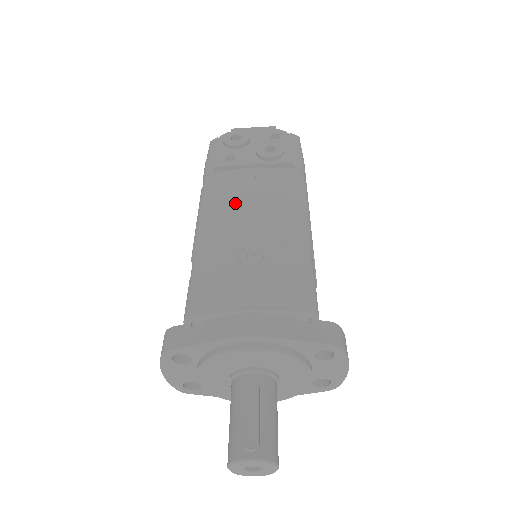
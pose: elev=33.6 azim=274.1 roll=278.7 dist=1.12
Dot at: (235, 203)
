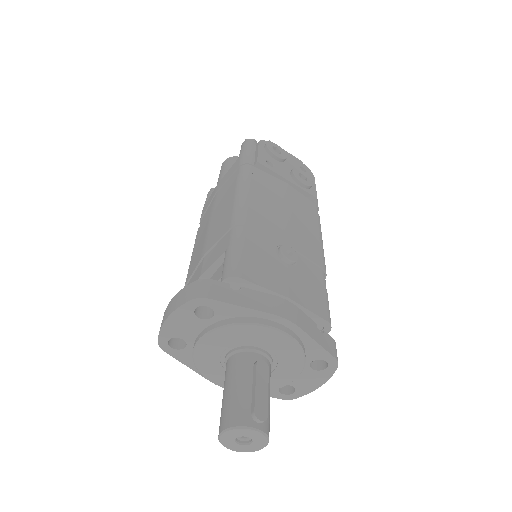
Dot at: (274, 203)
